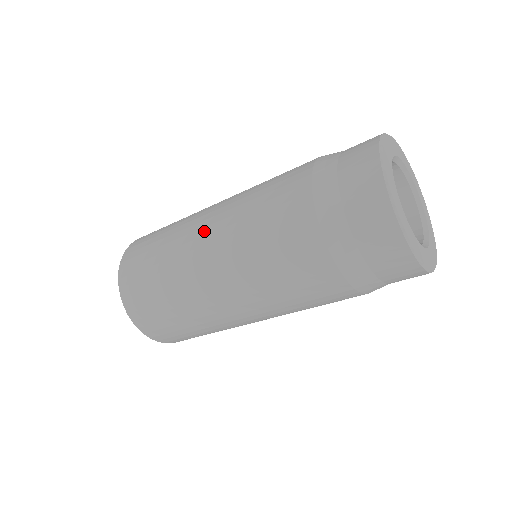
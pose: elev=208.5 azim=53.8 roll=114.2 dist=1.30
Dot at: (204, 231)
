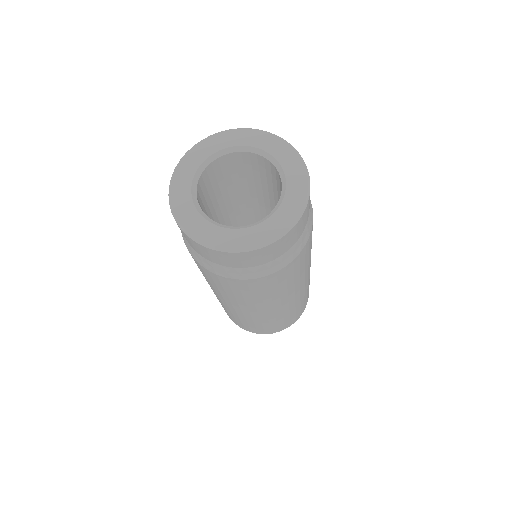
Dot at: occluded
